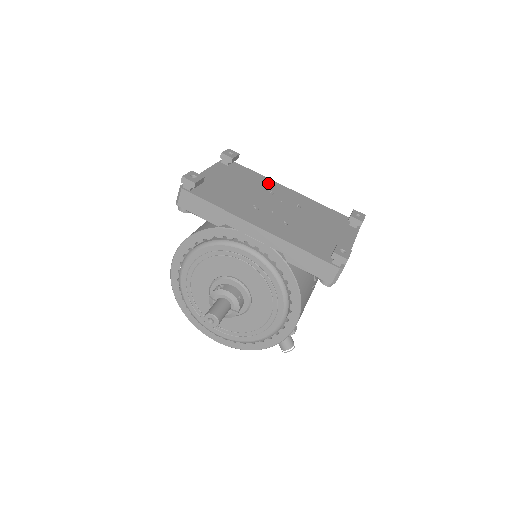
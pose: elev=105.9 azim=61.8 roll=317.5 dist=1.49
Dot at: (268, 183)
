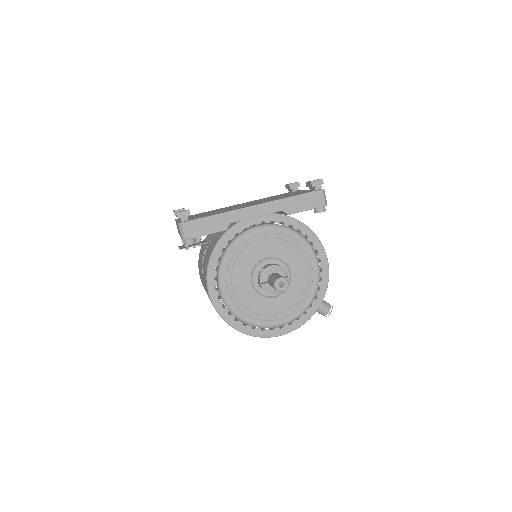
Dot at: occluded
